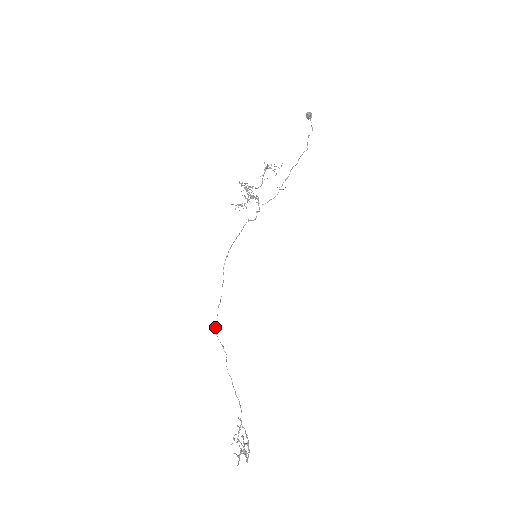
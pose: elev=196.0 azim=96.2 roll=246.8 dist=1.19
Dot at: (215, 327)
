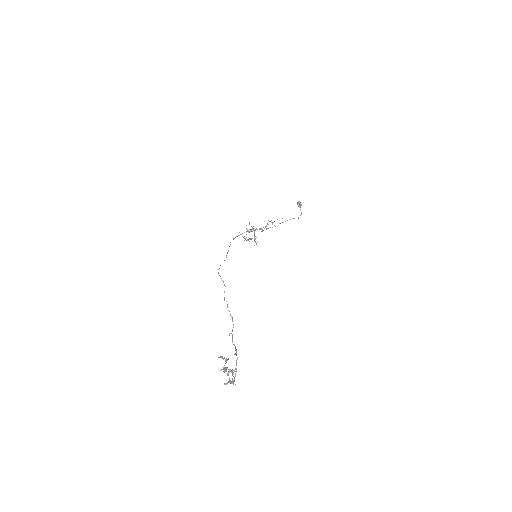
Dot at: (218, 269)
